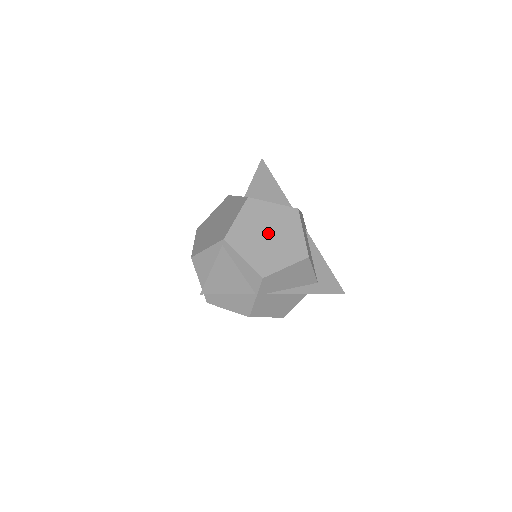
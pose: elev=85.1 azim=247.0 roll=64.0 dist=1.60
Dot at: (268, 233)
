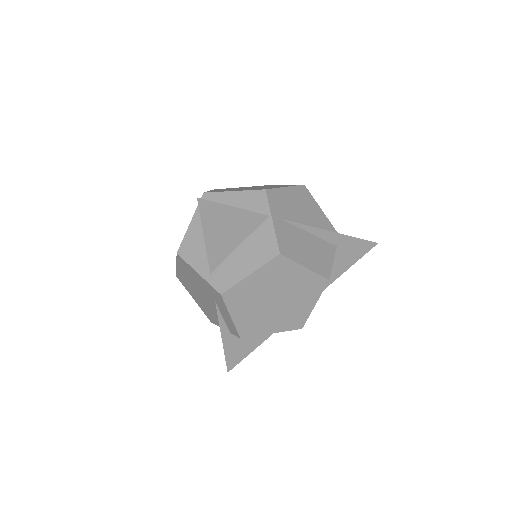
Dot at: occluded
